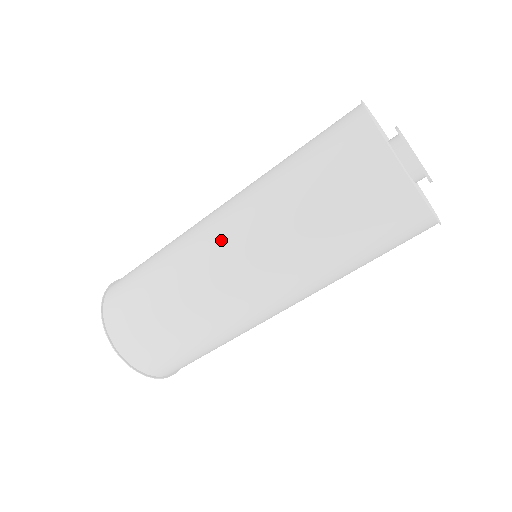
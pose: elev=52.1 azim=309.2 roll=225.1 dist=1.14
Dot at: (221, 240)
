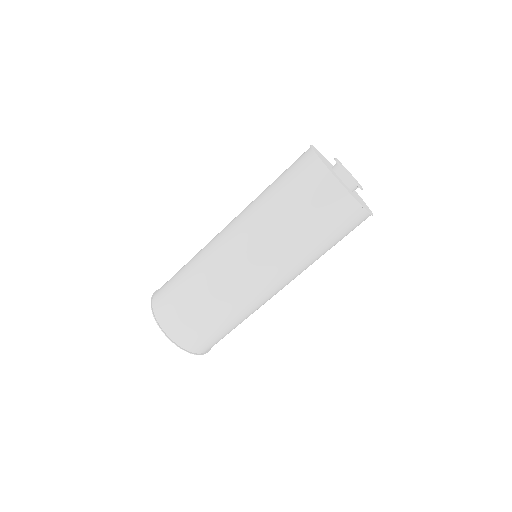
Dot at: (228, 236)
